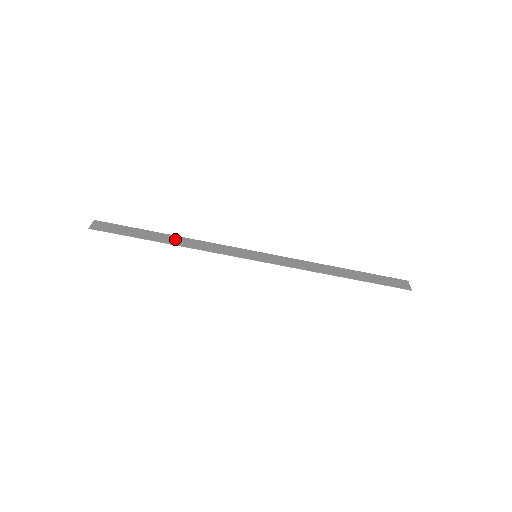
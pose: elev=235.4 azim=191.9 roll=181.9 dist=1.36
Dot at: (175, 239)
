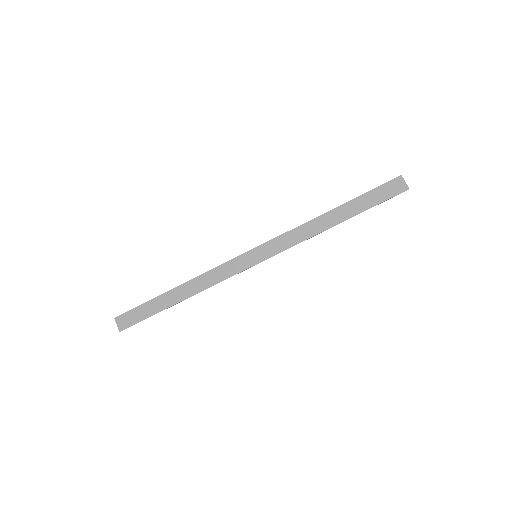
Dot at: (184, 290)
